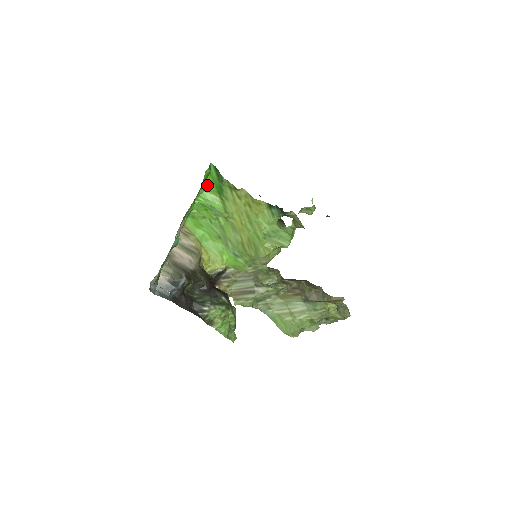
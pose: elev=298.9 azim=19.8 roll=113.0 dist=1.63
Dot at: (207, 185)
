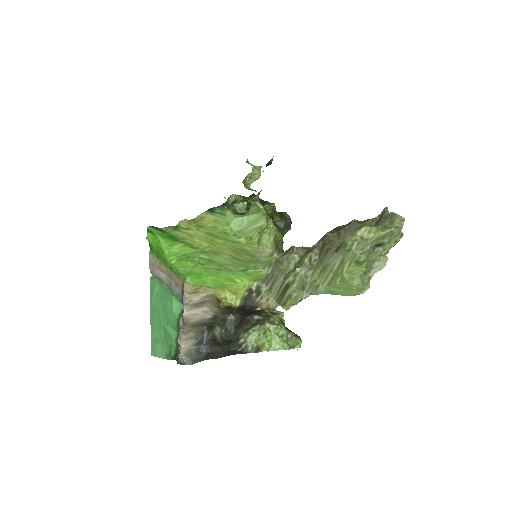
Dot at: (165, 244)
